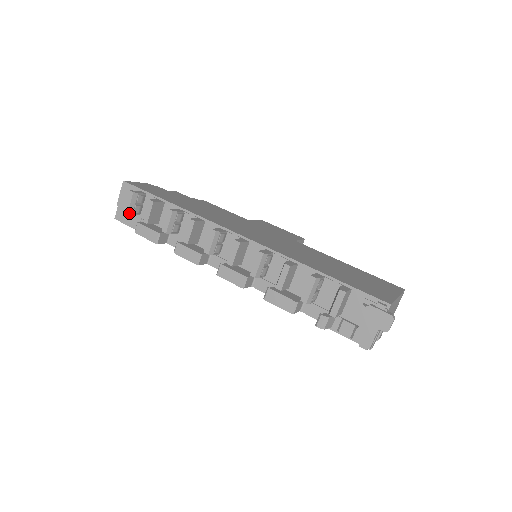
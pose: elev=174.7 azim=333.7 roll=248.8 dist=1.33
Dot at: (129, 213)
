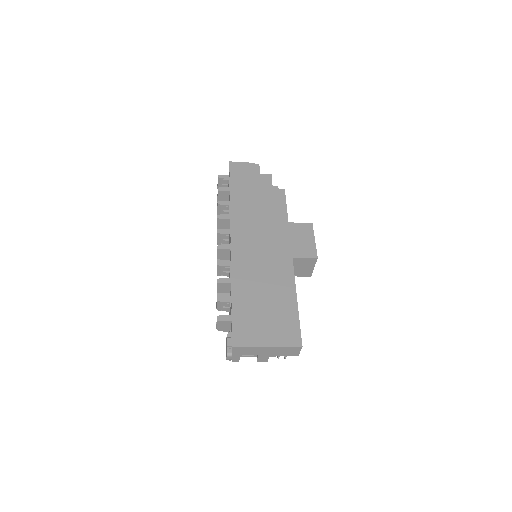
Dot at: occluded
